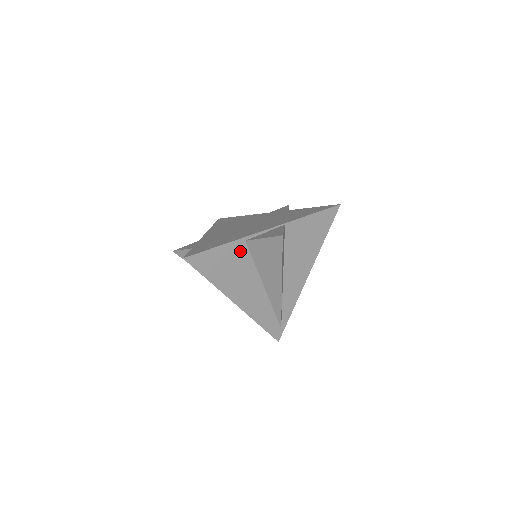
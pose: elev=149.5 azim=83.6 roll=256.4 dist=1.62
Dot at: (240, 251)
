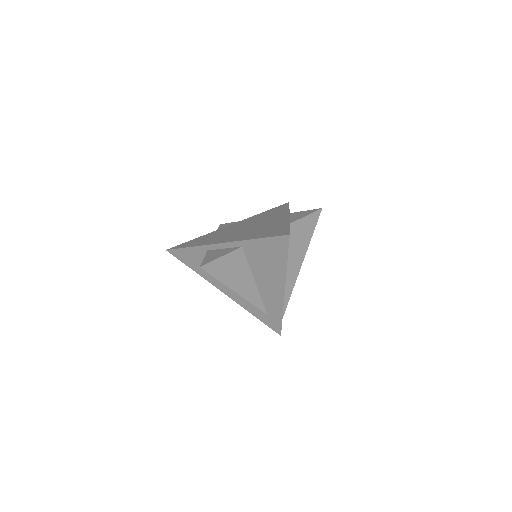
Dot at: occluded
